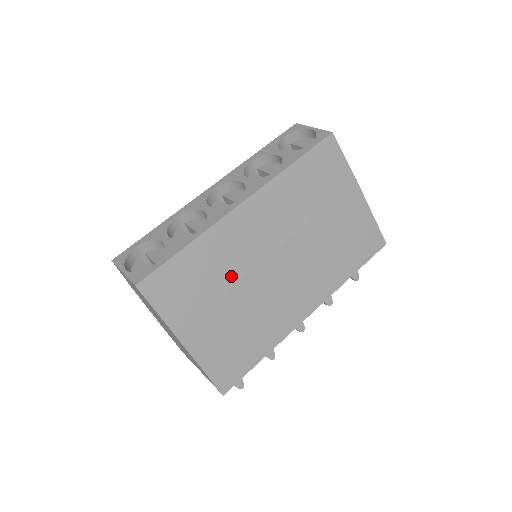
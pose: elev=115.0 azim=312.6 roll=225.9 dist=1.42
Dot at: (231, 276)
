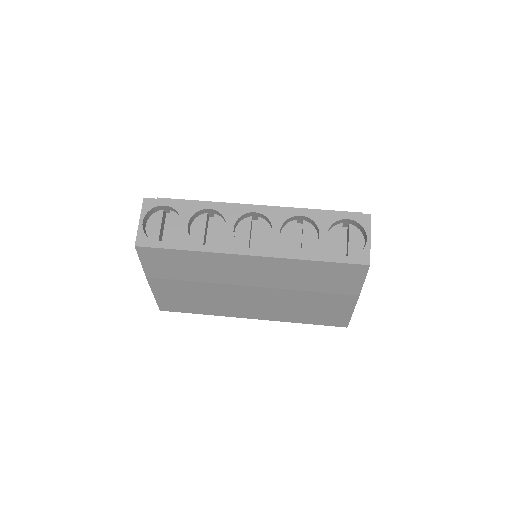
Dot at: (208, 278)
